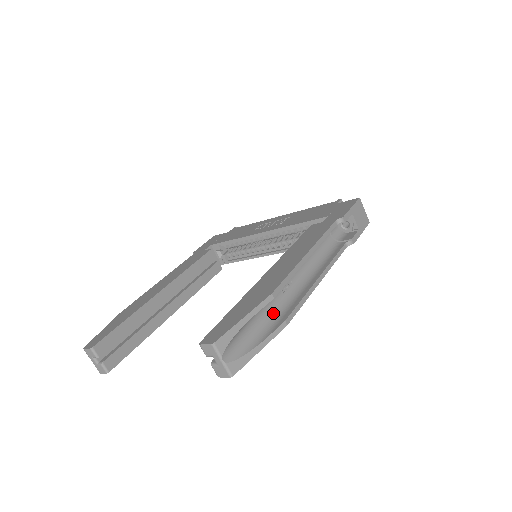
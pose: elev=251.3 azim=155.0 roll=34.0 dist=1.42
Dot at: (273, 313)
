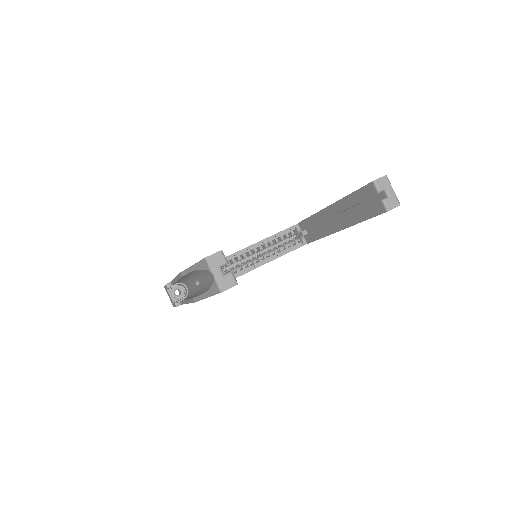
Dot at: occluded
